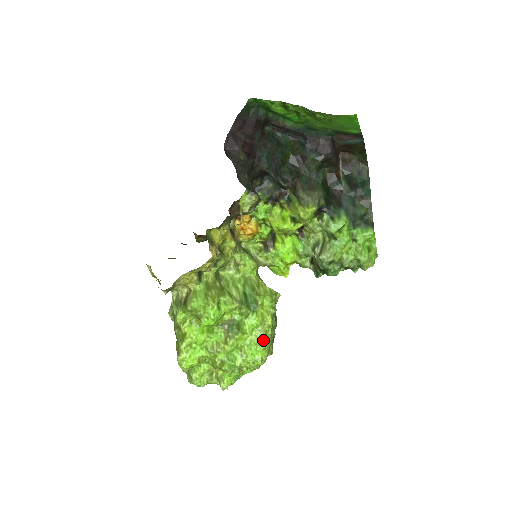
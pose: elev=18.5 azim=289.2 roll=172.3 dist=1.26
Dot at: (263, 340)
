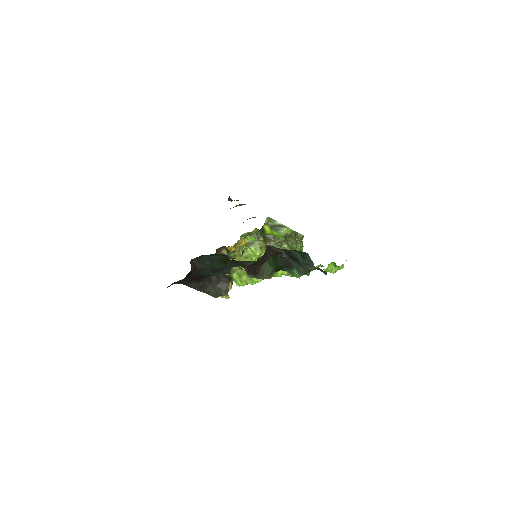
Dot at: occluded
